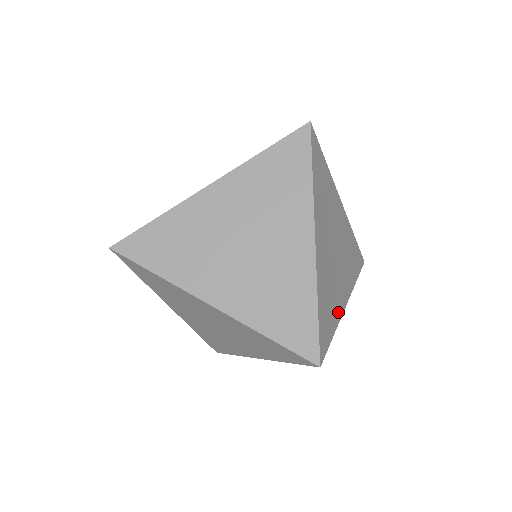
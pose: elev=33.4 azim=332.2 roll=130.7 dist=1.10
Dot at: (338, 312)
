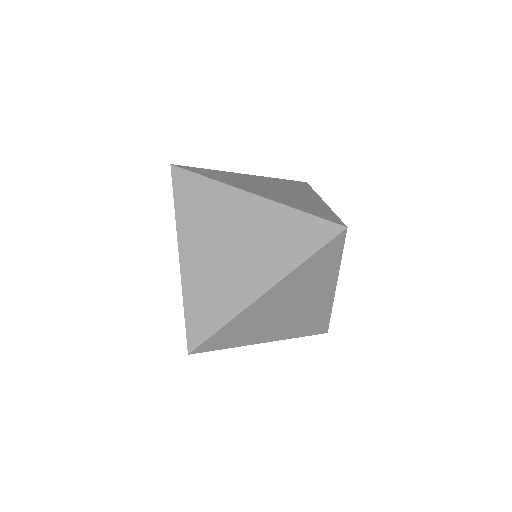
Dot at: (322, 206)
